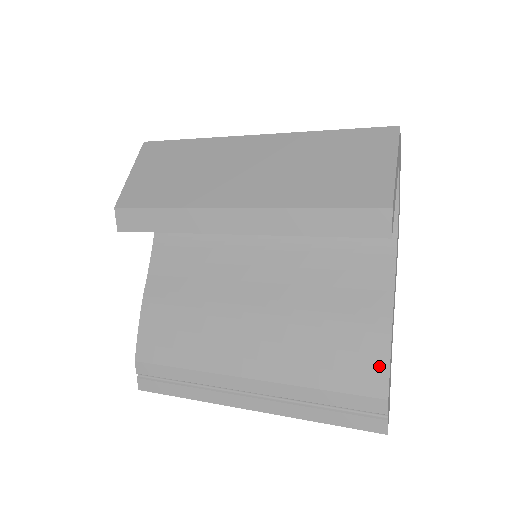
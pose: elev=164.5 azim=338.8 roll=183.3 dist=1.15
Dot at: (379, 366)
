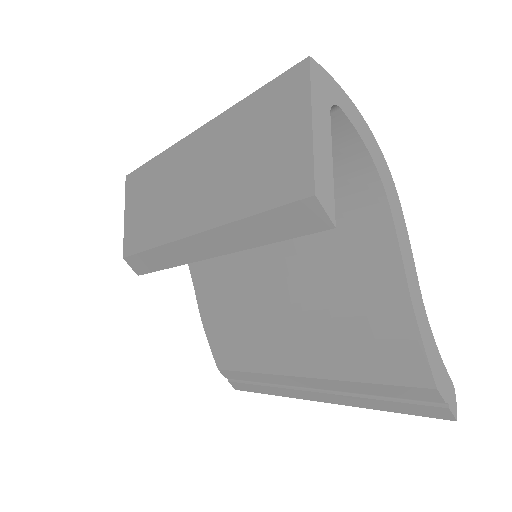
Dot at: (413, 353)
